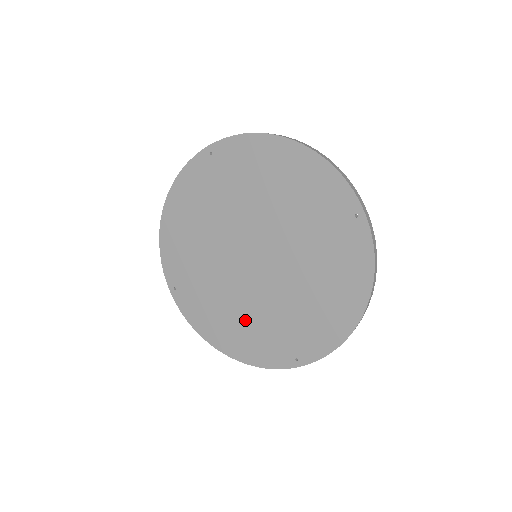
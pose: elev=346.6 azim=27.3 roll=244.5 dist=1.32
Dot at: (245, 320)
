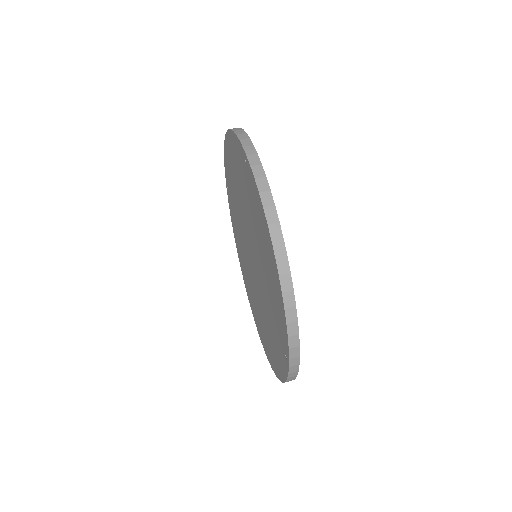
Dot at: (245, 267)
